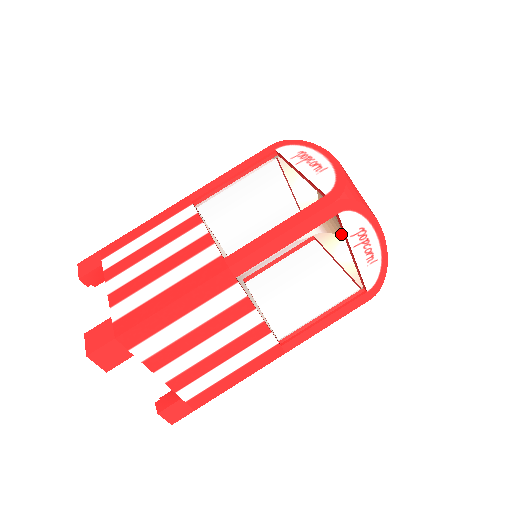
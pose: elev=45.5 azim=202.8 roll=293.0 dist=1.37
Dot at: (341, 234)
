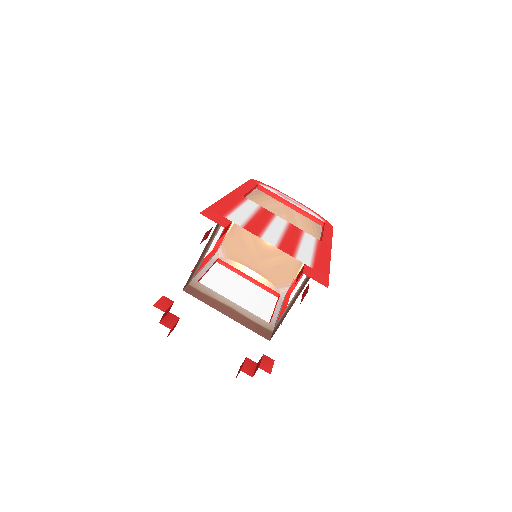
Dot at: (272, 195)
